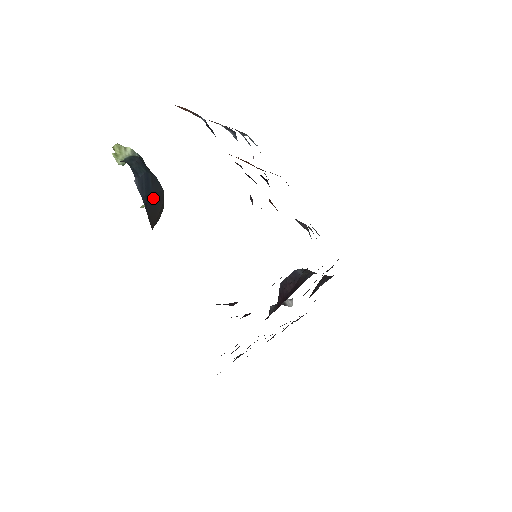
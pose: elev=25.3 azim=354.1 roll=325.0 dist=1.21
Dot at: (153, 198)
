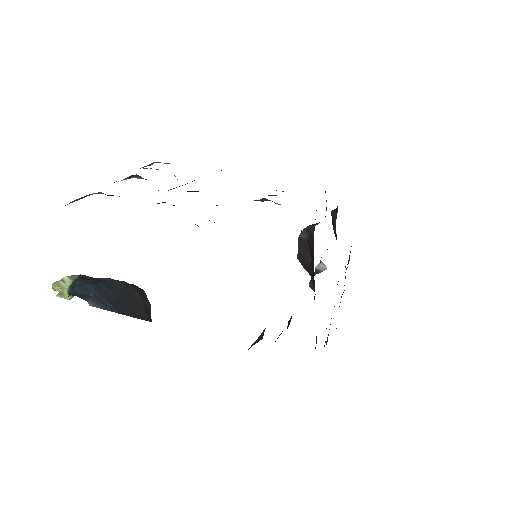
Dot at: (123, 299)
